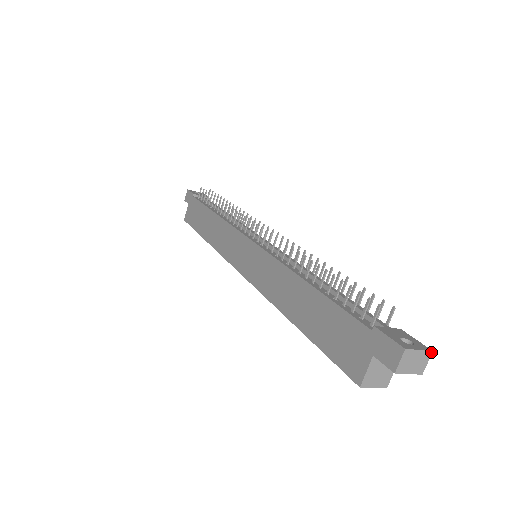
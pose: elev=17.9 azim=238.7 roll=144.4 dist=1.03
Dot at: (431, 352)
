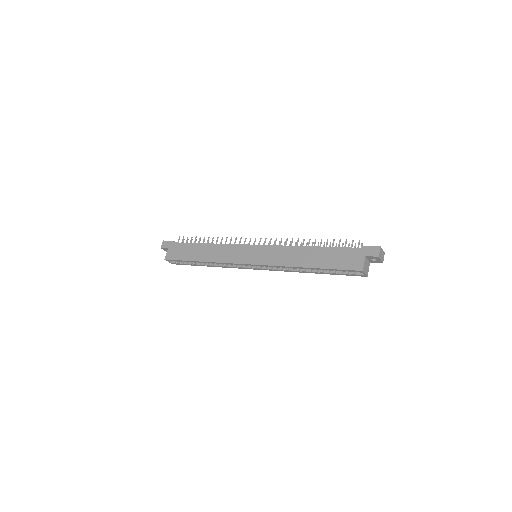
Dot at: (384, 253)
